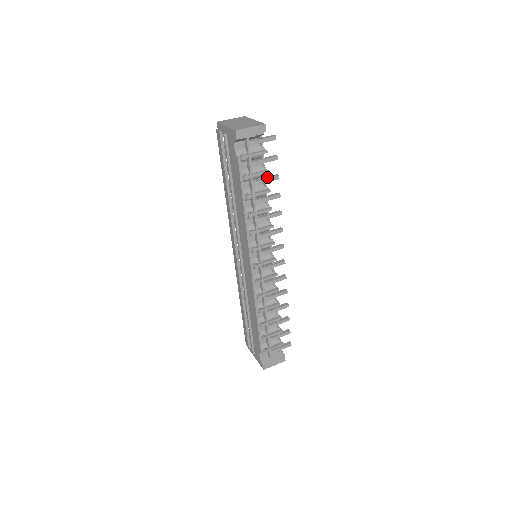
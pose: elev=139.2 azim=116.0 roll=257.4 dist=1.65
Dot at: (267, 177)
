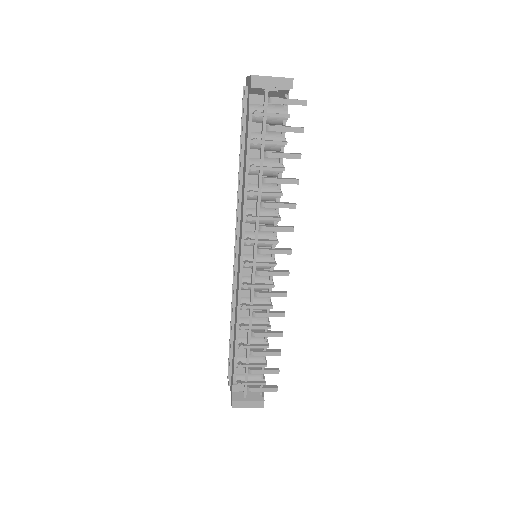
Dot at: occluded
